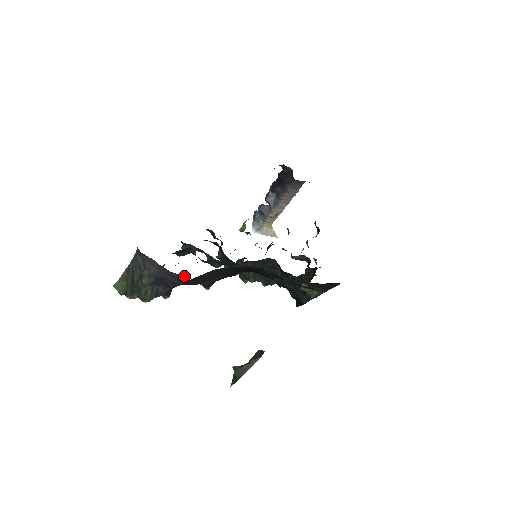
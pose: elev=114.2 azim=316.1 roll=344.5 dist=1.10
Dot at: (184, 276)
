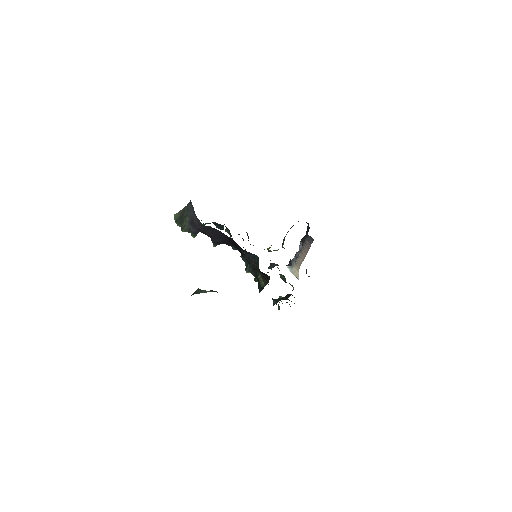
Dot at: occluded
